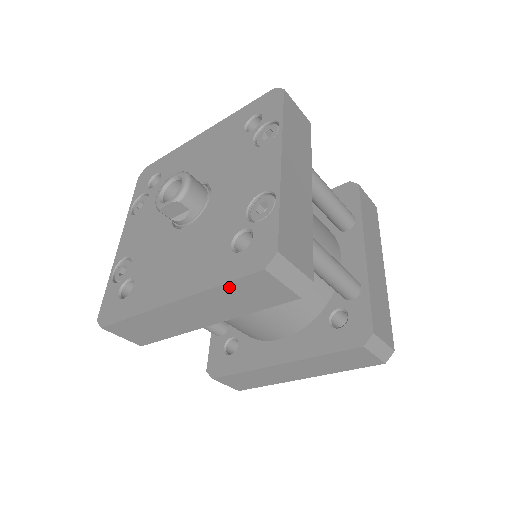
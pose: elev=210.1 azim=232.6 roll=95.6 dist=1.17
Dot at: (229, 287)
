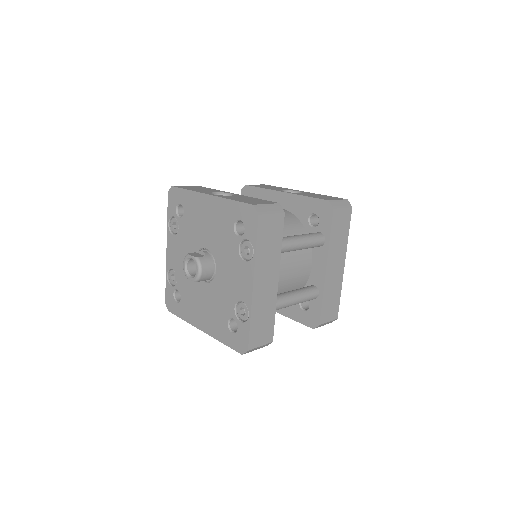
Dot at: occluded
